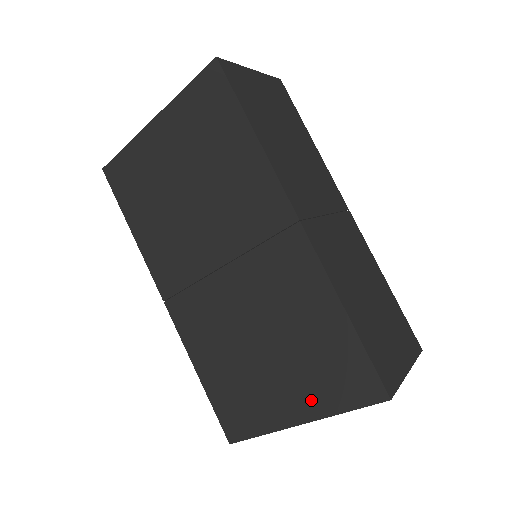
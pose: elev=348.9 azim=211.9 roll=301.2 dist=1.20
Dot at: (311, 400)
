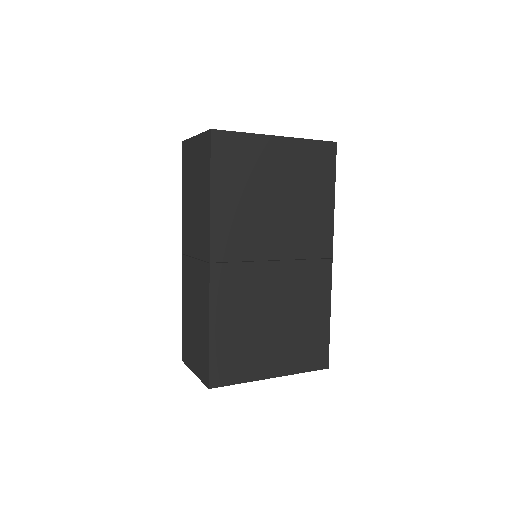
Dot at: (288, 363)
